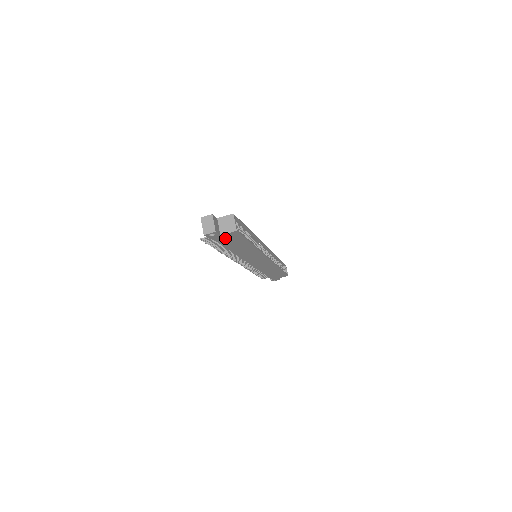
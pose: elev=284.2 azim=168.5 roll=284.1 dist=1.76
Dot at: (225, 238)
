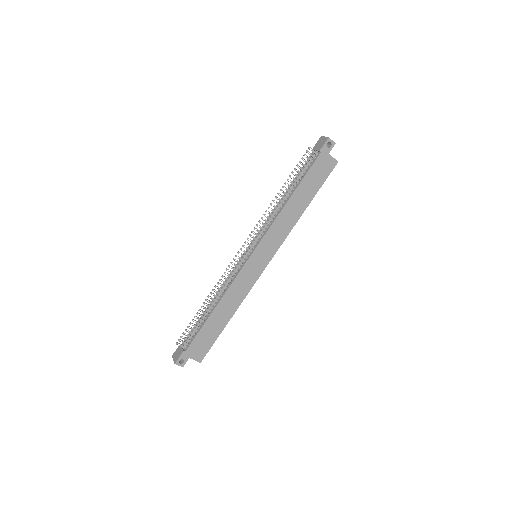
Dot at: (322, 164)
